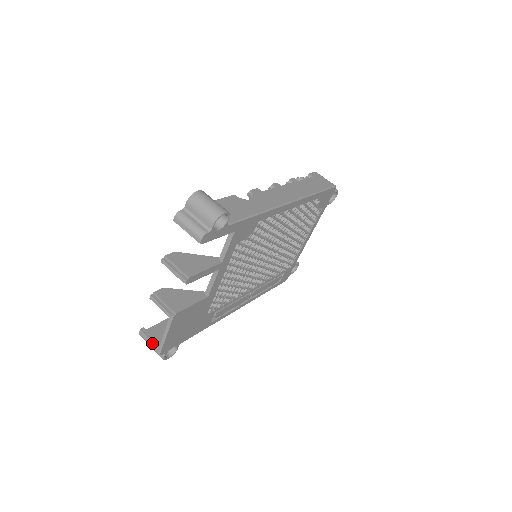
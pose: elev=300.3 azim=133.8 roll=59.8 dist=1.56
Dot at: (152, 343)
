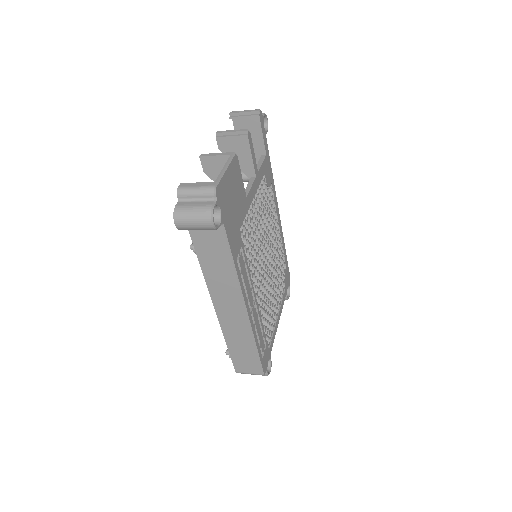
Dot at: (203, 183)
